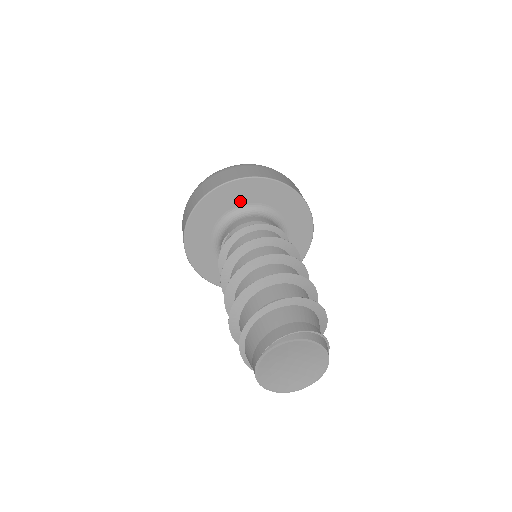
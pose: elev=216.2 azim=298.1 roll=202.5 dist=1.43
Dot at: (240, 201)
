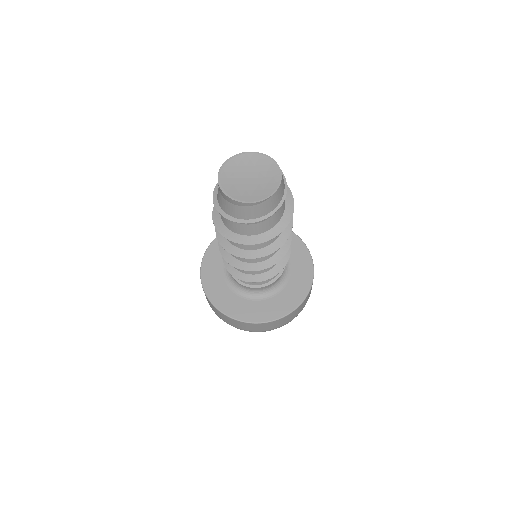
Dot at: occluded
